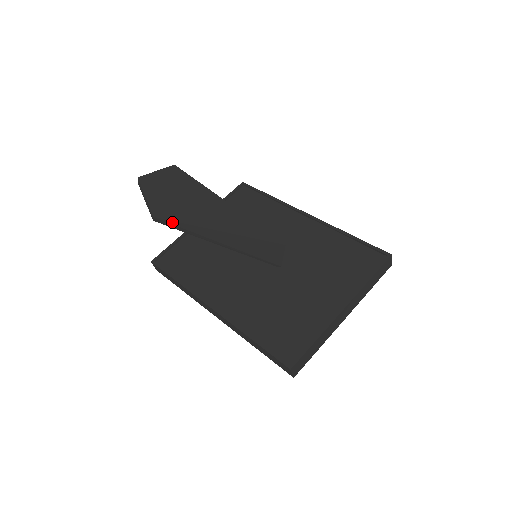
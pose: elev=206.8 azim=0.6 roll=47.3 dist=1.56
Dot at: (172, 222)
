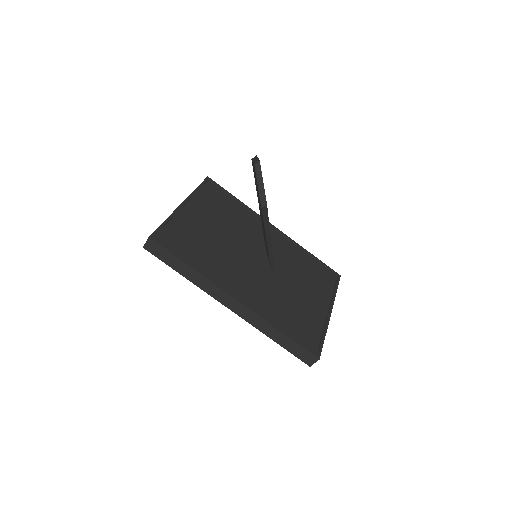
Dot at: occluded
